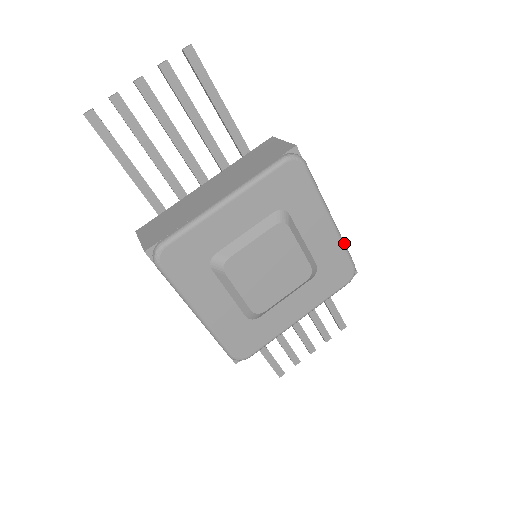
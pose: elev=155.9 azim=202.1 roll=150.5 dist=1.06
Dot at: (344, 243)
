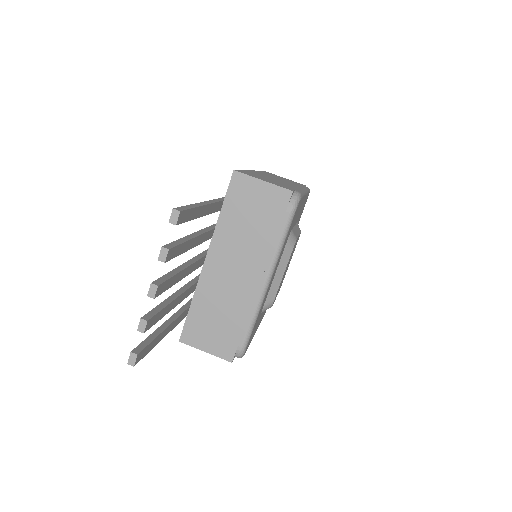
Dot at: (307, 190)
